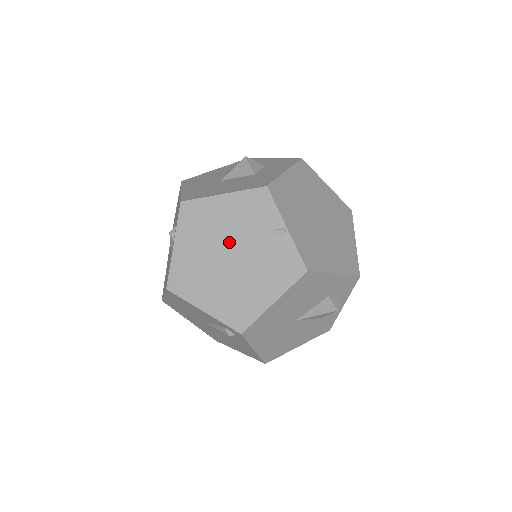
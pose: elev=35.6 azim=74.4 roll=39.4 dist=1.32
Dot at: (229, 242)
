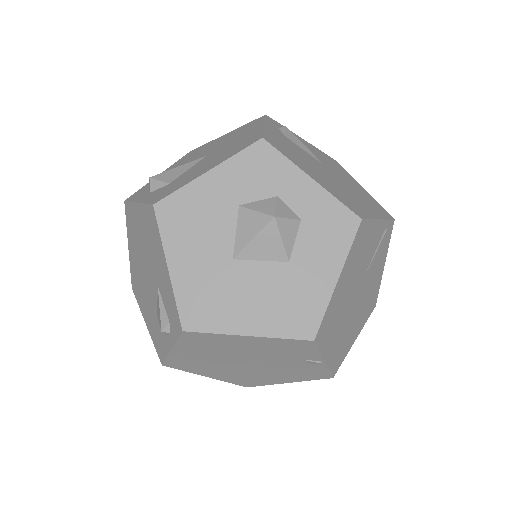
Dot at: (248, 358)
